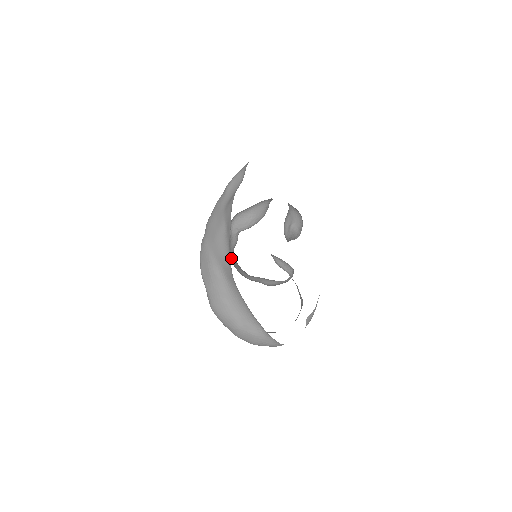
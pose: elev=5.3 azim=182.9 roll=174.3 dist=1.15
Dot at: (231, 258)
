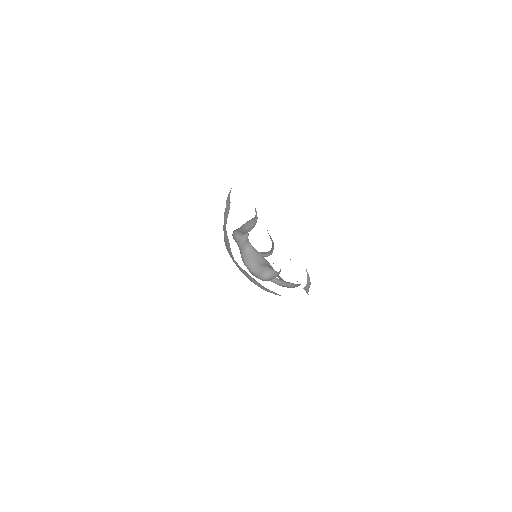
Dot at: (246, 250)
